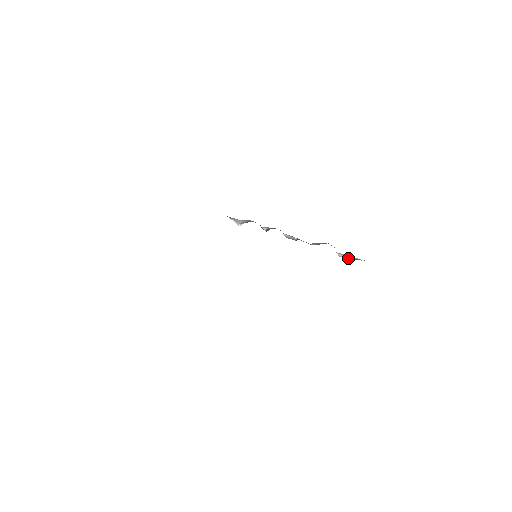
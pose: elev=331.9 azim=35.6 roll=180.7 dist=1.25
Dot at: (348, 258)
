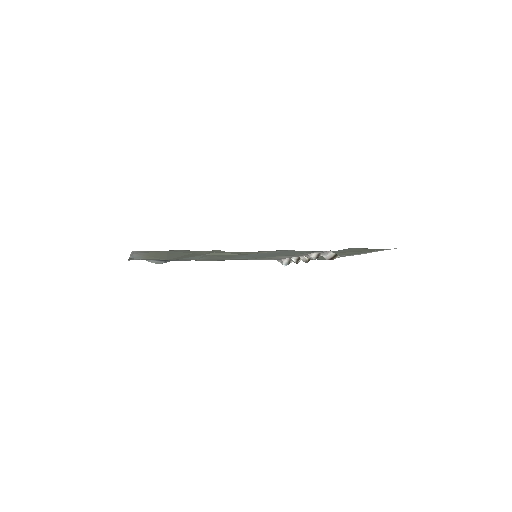
Dot at: (330, 257)
